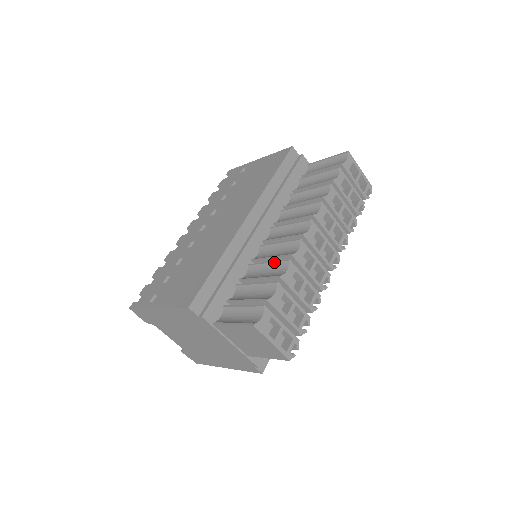
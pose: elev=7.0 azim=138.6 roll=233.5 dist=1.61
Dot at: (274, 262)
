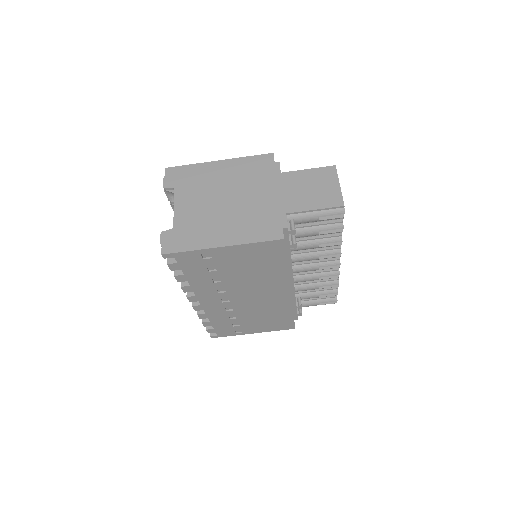
Dot at: occluded
